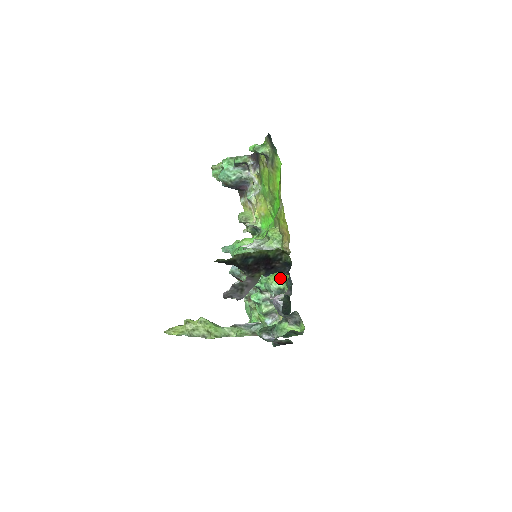
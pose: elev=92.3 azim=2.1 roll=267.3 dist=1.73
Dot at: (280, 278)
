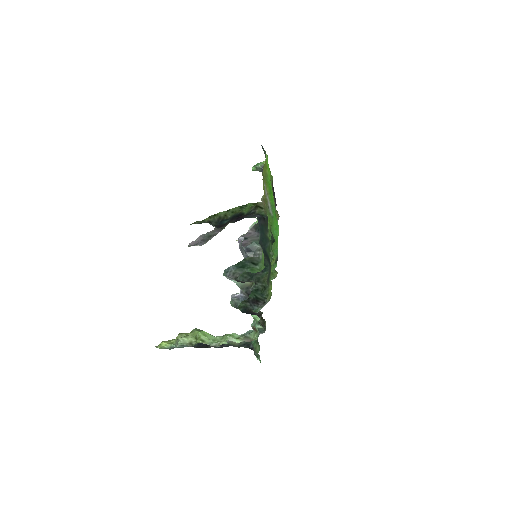
Dot at: occluded
